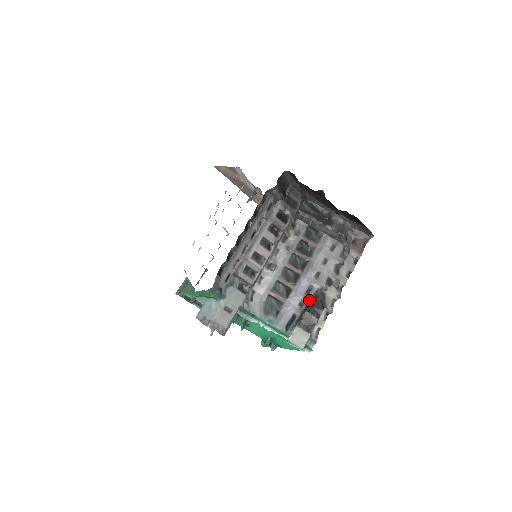
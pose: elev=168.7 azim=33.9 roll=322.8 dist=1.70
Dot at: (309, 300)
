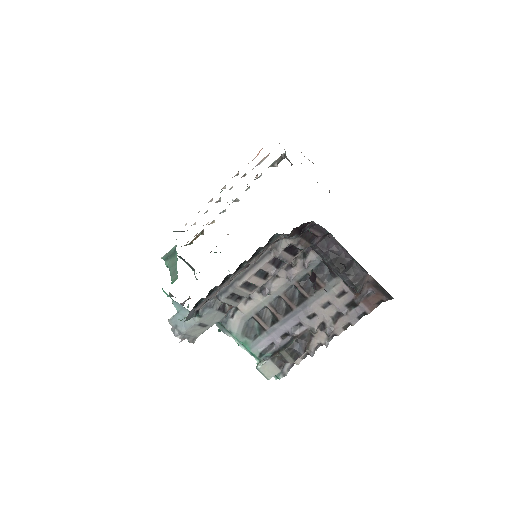
Dot at: (293, 337)
